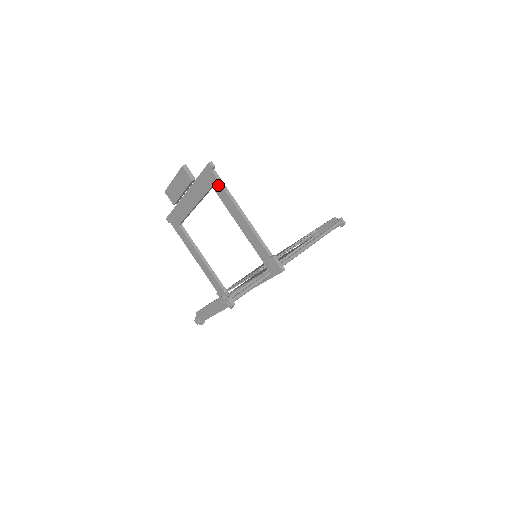
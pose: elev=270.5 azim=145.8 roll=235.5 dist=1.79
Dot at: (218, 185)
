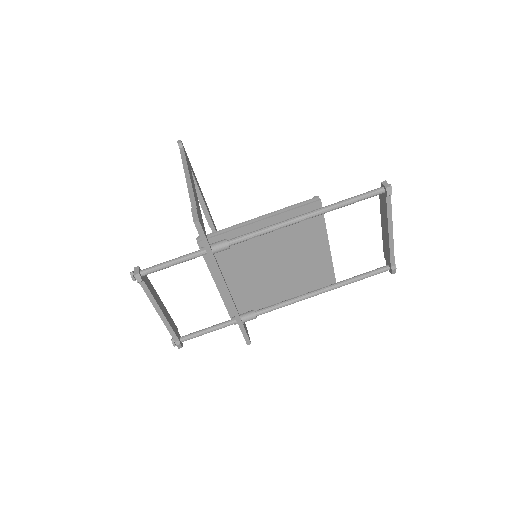
Dot at: occluded
